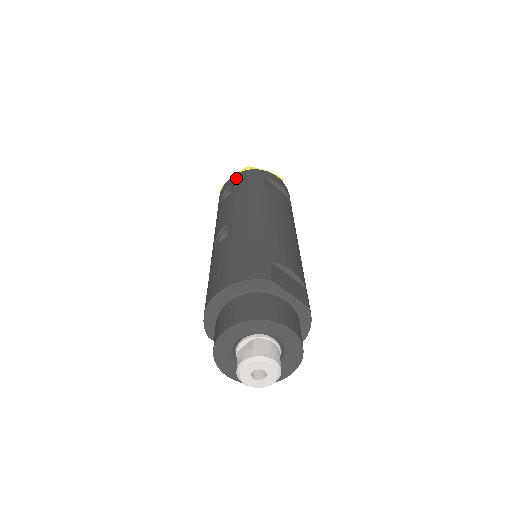
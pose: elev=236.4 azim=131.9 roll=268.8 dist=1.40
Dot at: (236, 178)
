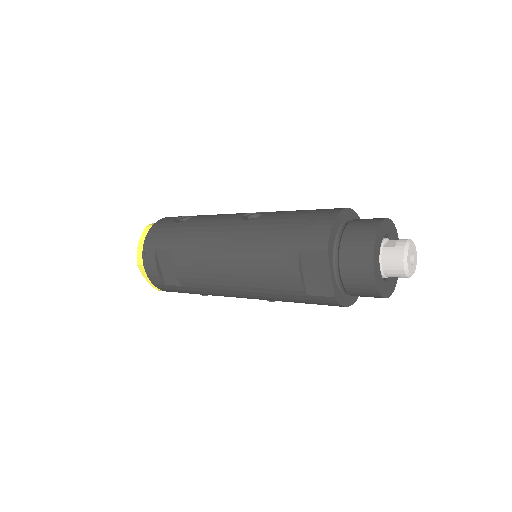
Dot at: occluded
